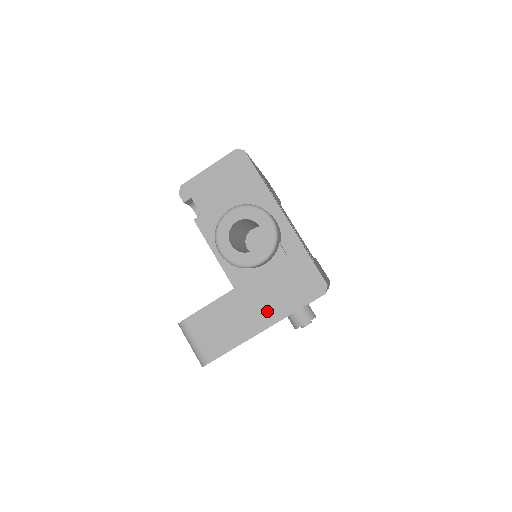
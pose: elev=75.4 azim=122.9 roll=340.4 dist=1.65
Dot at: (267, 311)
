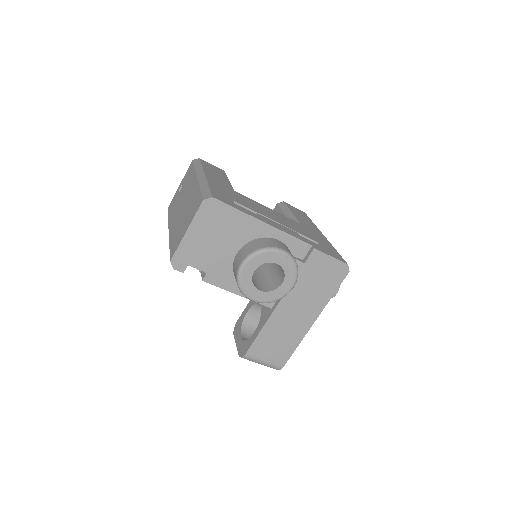
Dot at: (309, 310)
